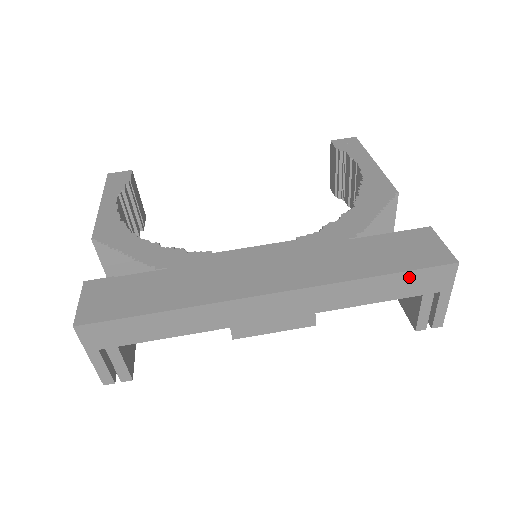
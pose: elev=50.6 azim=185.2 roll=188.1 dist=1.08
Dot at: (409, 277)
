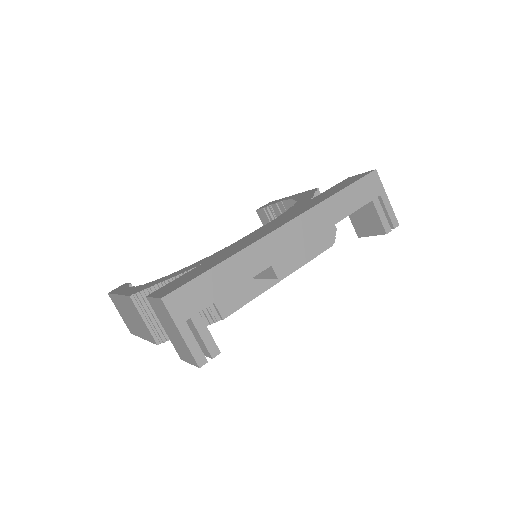
Dot at: (356, 188)
